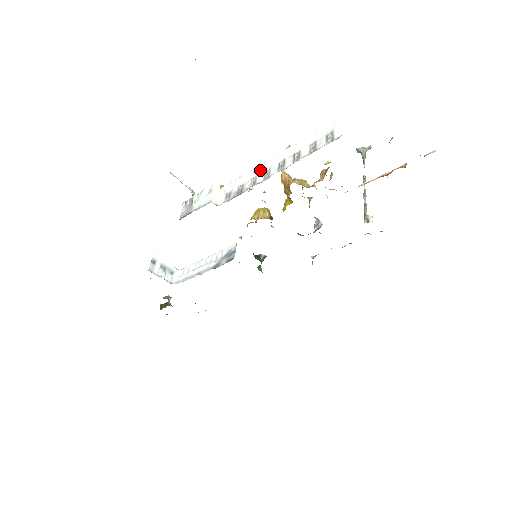
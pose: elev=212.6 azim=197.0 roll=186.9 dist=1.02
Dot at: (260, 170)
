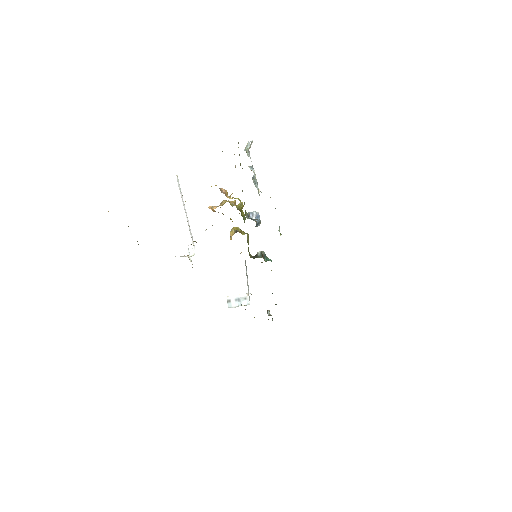
Dot at: (188, 223)
